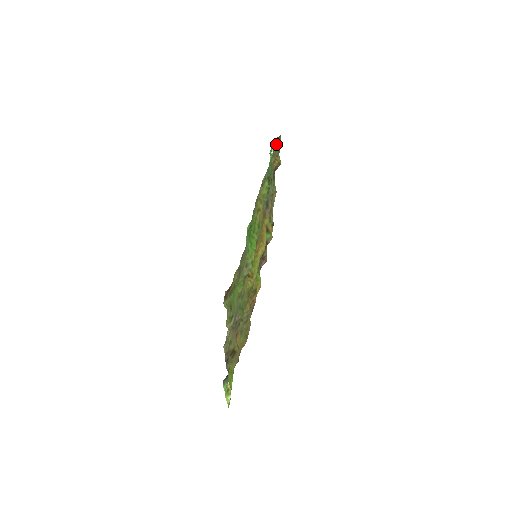
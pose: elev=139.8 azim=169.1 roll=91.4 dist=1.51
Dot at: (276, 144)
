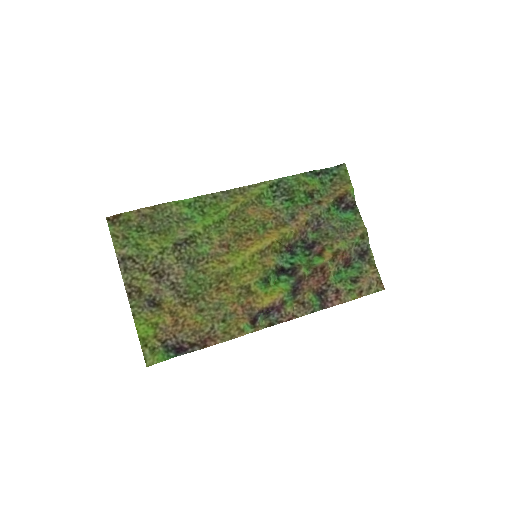
Dot at: (339, 173)
